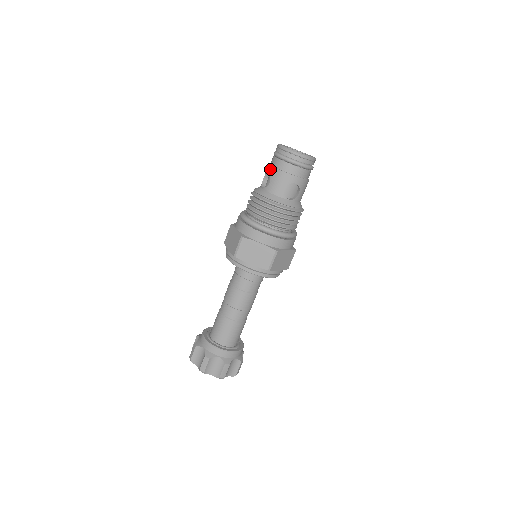
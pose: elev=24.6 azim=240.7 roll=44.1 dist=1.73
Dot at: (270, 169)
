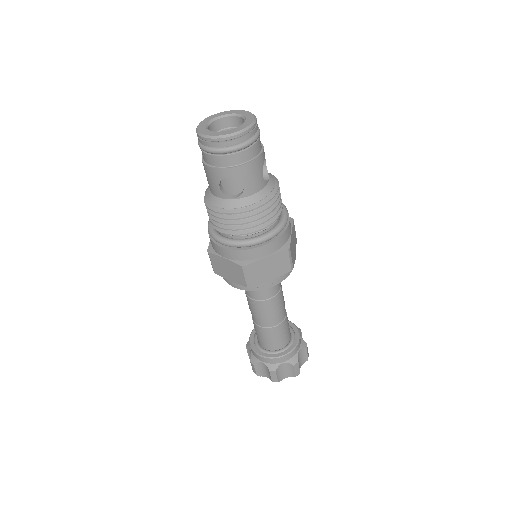
Dot at: occluded
